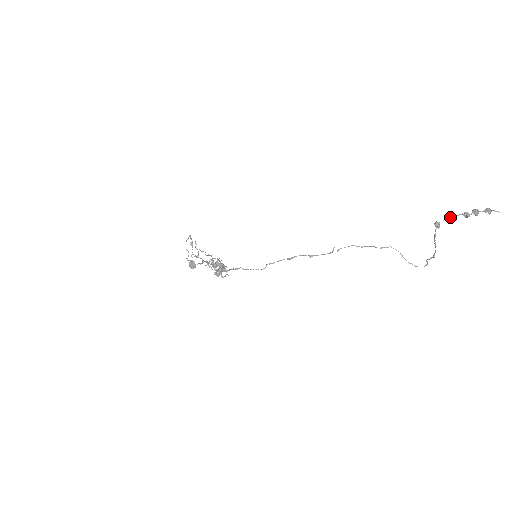
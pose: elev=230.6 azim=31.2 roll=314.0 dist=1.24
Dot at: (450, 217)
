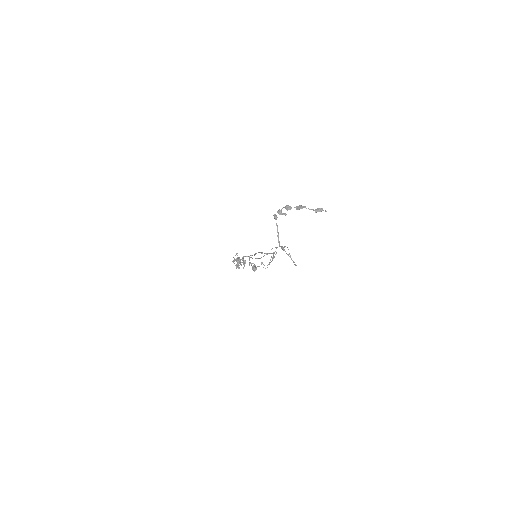
Dot at: occluded
